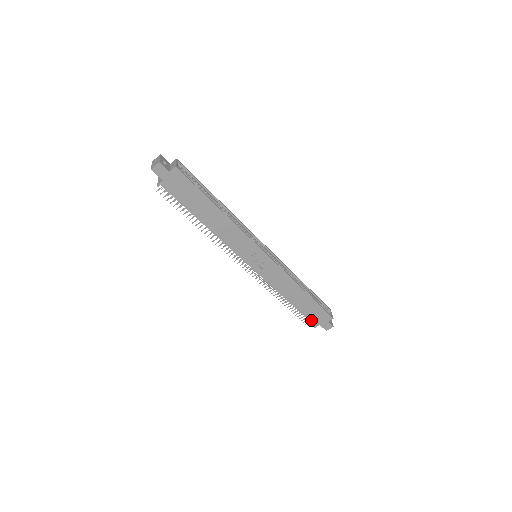
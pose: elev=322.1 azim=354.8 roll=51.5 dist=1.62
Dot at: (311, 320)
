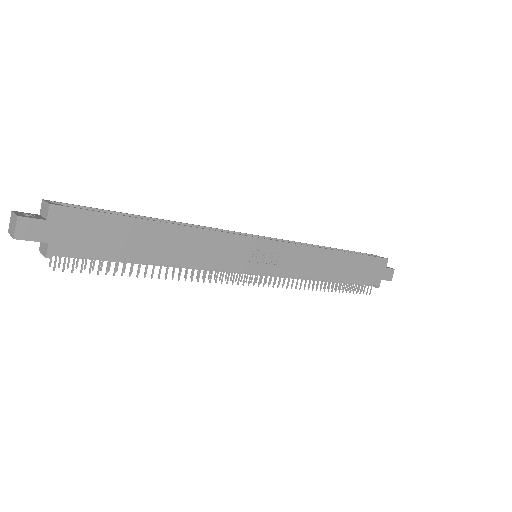
Dot at: (369, 282)
